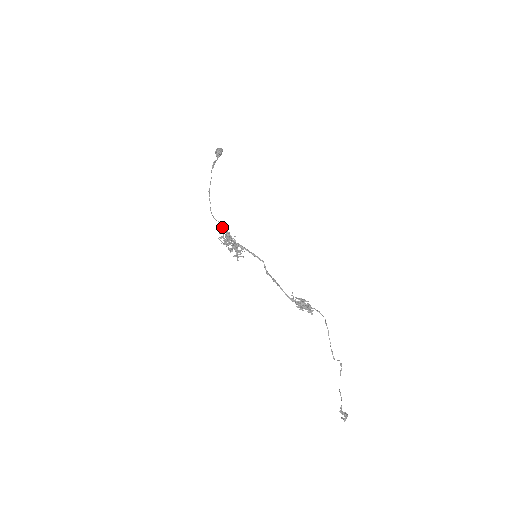
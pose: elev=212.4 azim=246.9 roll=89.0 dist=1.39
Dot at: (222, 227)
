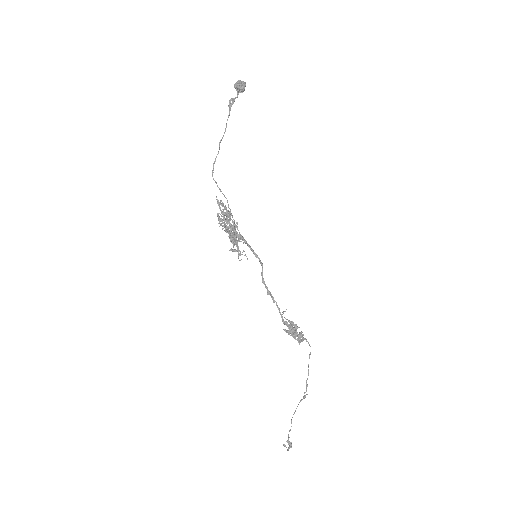
Dot at: occluded
